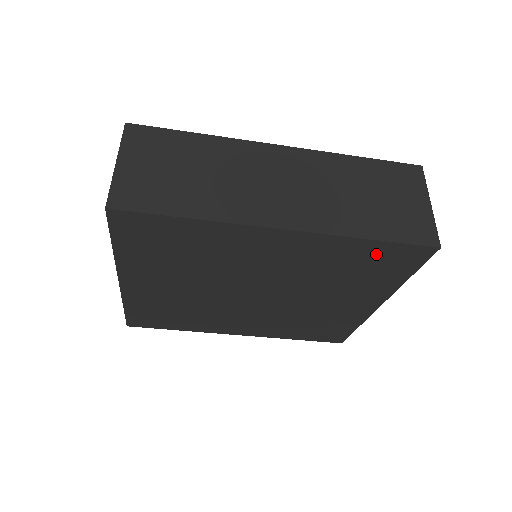
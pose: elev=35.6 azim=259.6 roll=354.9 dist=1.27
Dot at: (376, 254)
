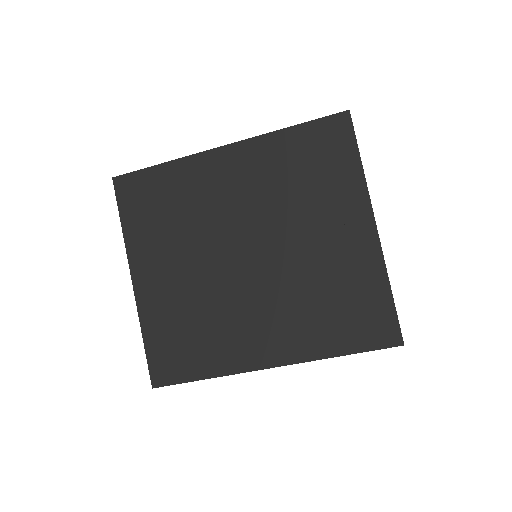
Dot at: (307, 142)
